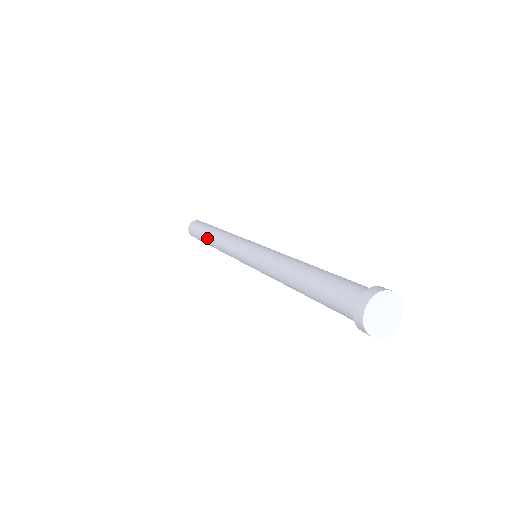
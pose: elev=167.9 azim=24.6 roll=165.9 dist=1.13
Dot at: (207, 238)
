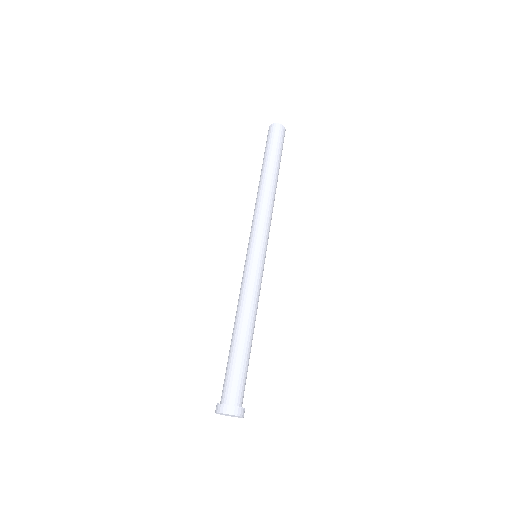
Dot at: (264, 173)
